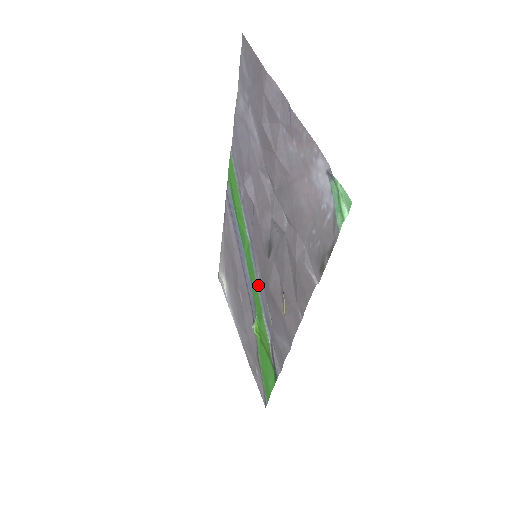
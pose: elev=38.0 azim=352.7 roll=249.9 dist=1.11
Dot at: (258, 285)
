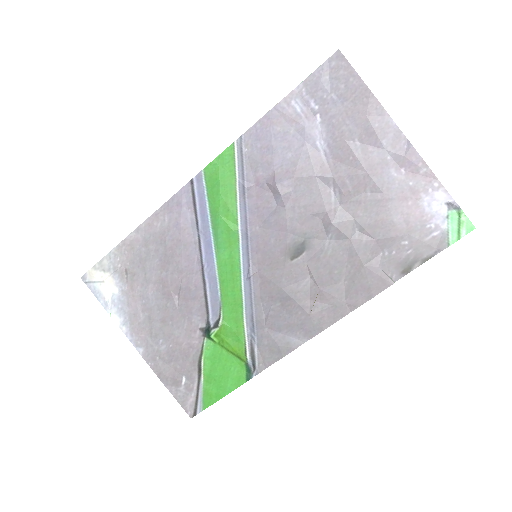
Dot at: (246, 285)
